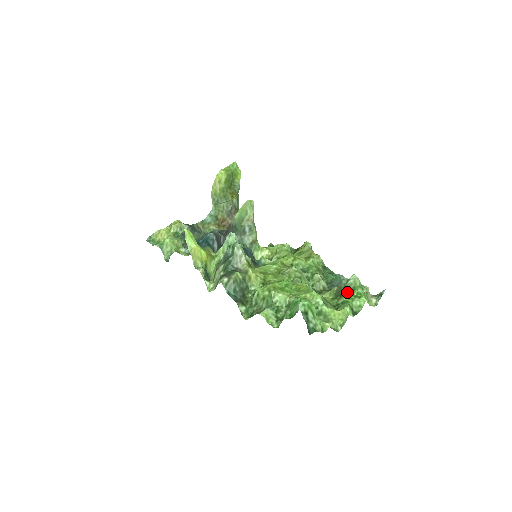
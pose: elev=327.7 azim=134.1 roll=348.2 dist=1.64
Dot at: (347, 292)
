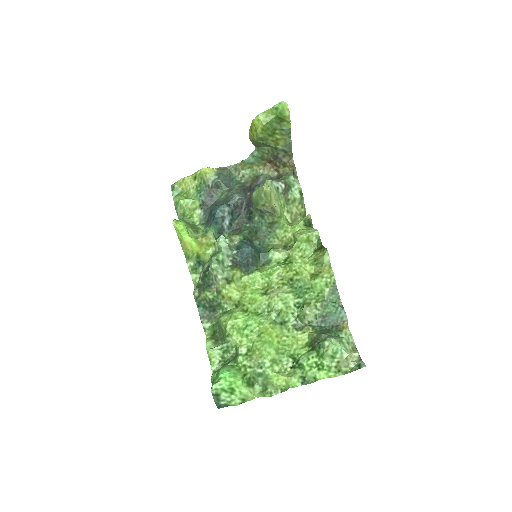
Dot at: (315, 353)
